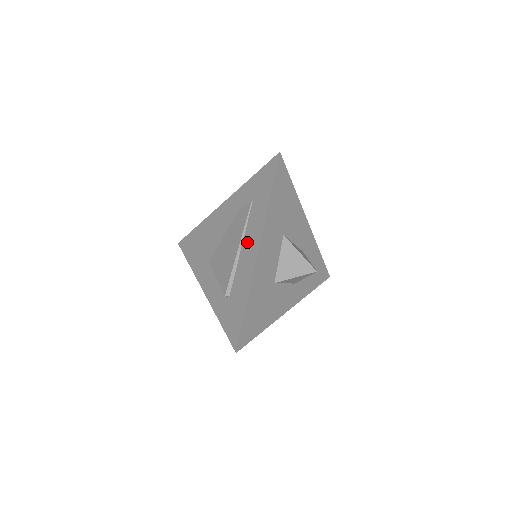
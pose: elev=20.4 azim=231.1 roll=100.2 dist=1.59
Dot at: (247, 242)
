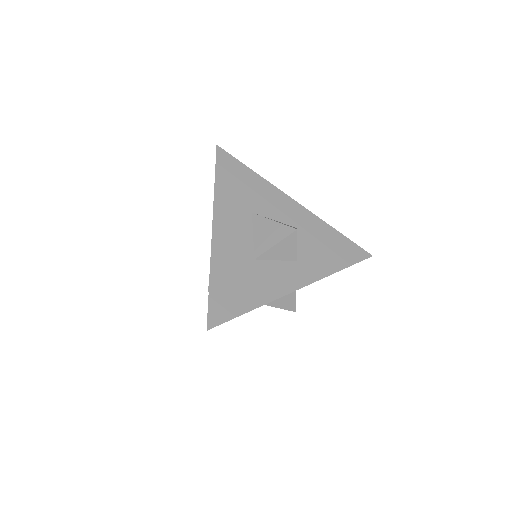
Dot at: occluded
